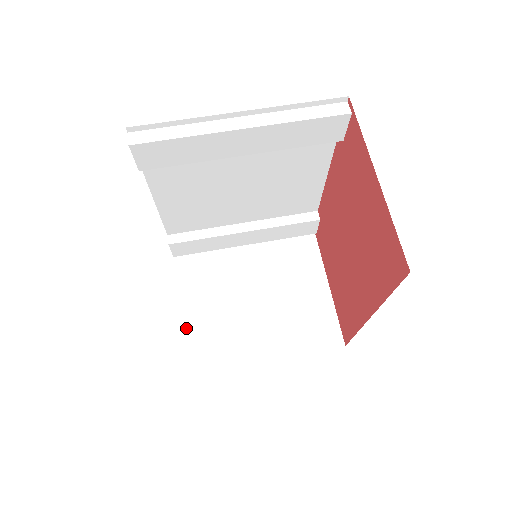
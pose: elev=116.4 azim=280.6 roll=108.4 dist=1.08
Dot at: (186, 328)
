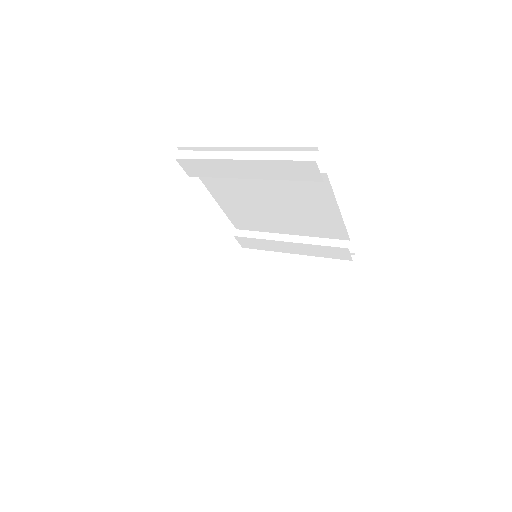
Dot at: (227, 300)
